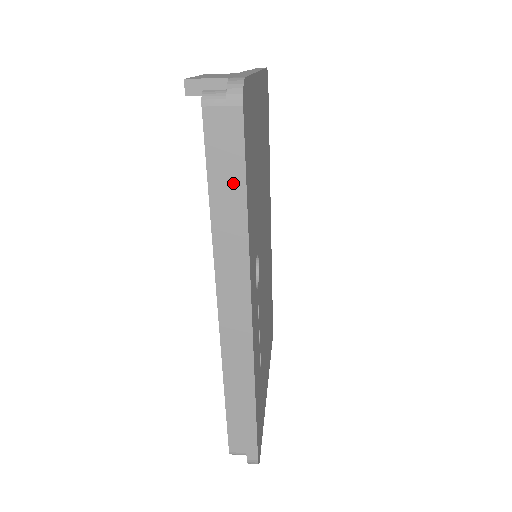
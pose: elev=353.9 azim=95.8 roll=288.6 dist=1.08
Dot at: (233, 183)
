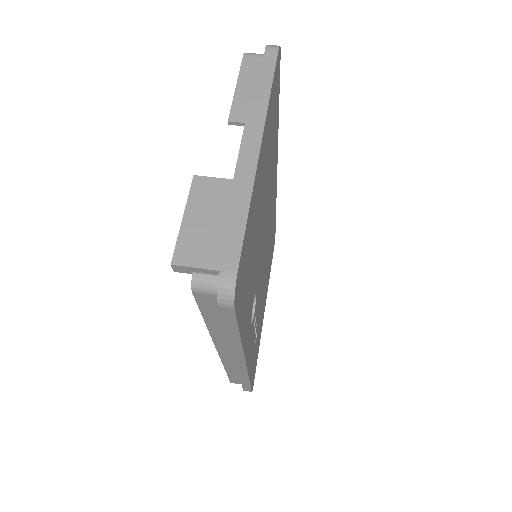
Dot at: (227, 330)
